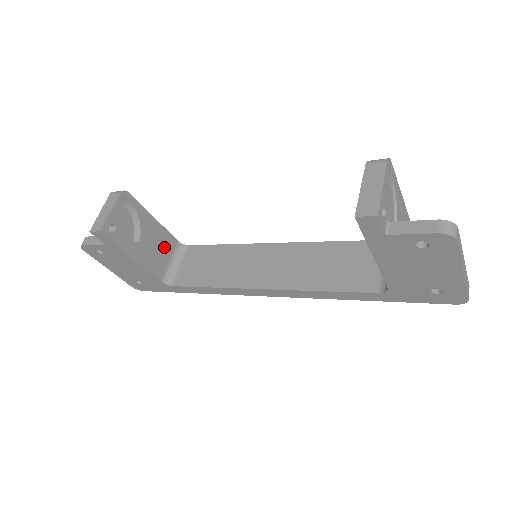
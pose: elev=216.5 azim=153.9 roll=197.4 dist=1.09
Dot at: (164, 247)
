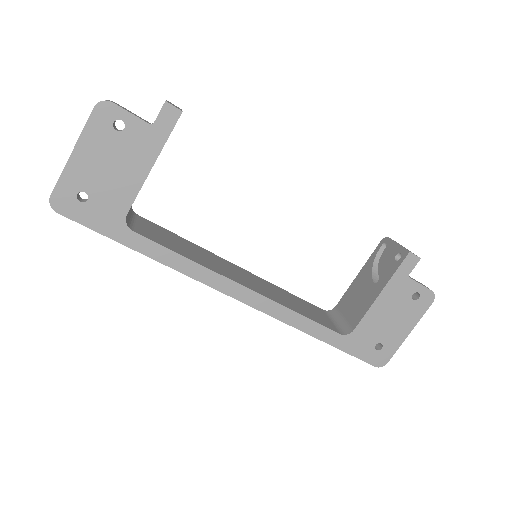
Dot at: occluded
